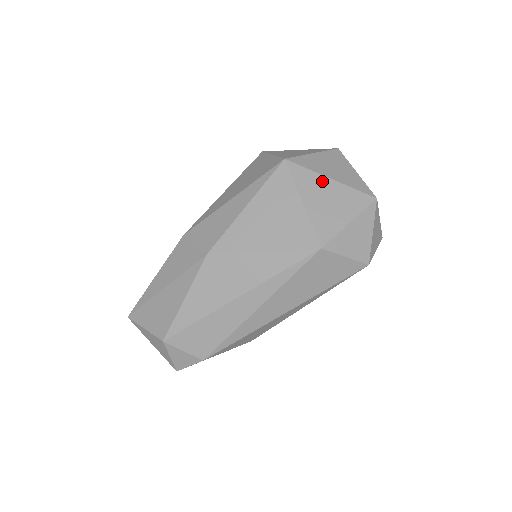
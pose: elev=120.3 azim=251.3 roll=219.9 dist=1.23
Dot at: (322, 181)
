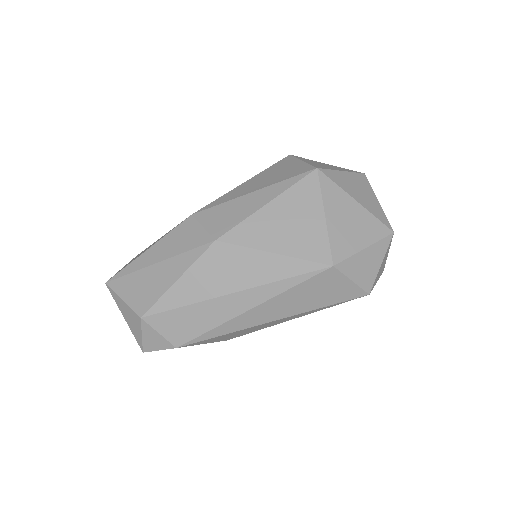
Dot at: (347, 200)
